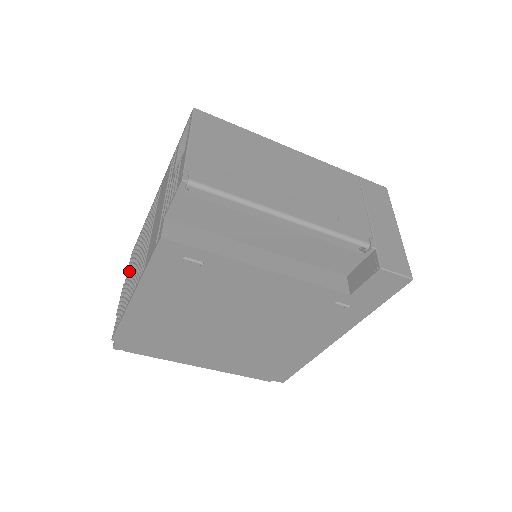
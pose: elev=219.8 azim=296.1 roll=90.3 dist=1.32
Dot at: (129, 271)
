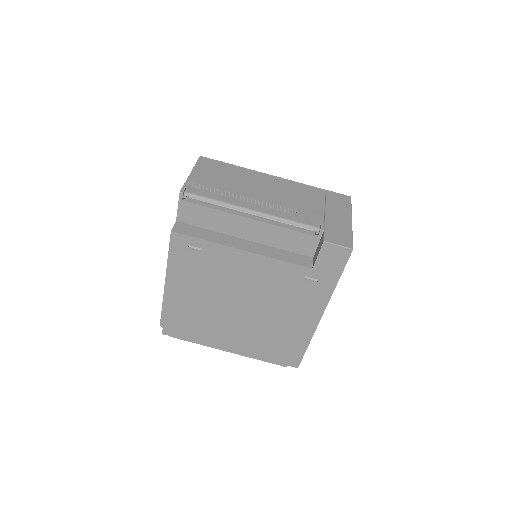
Dot at: occluded
